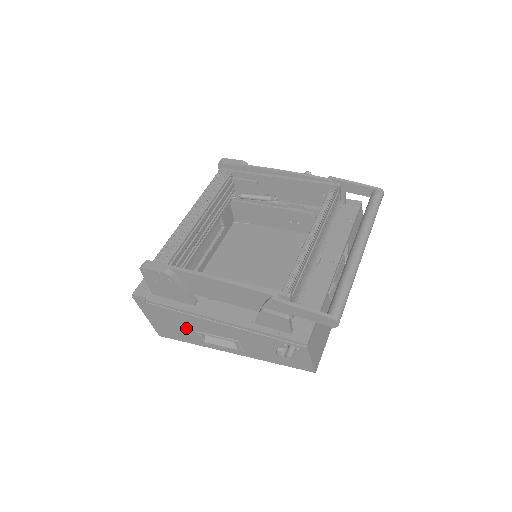
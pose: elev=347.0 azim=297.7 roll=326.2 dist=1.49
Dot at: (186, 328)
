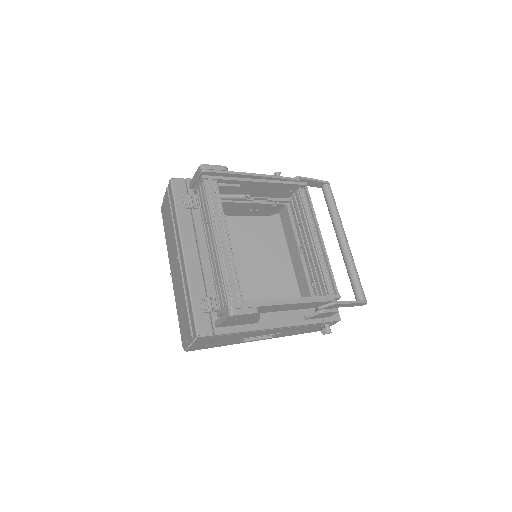
Dot at: (233, 339)
